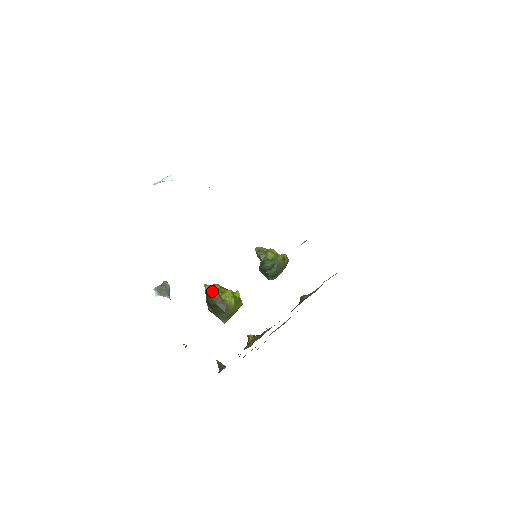
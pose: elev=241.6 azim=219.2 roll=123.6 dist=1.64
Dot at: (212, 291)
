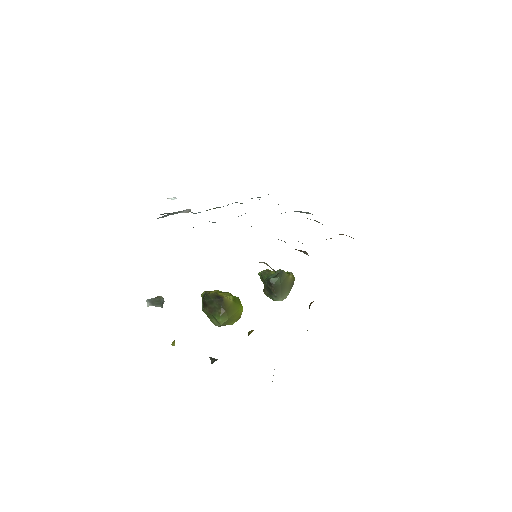
Dot at: (209, 292)
